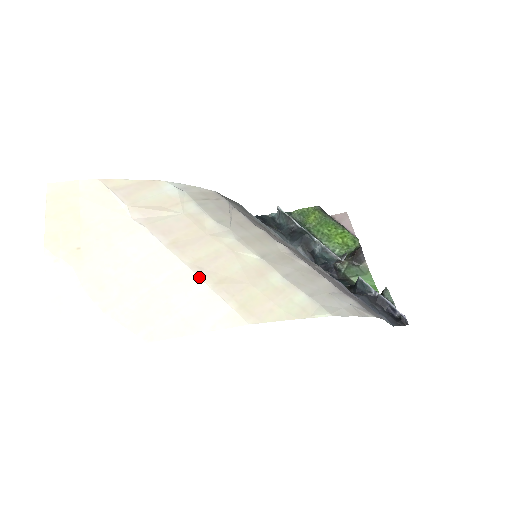
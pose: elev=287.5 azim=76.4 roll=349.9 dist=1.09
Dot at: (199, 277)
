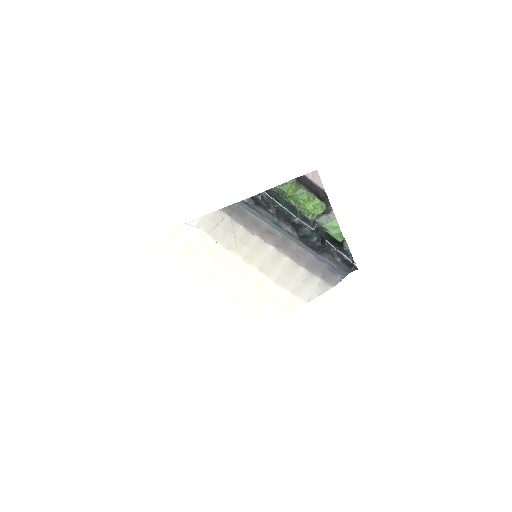
Dot at: (227, 302)
